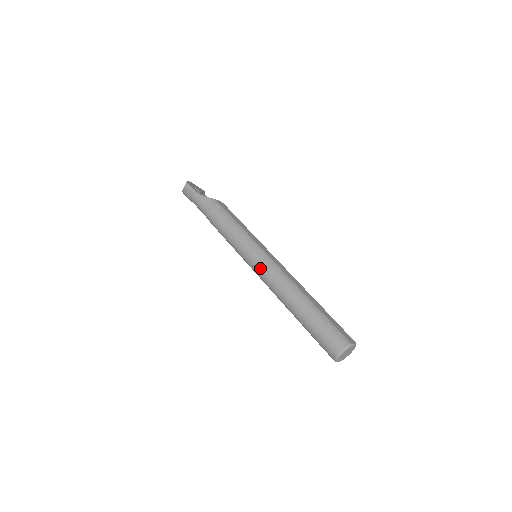
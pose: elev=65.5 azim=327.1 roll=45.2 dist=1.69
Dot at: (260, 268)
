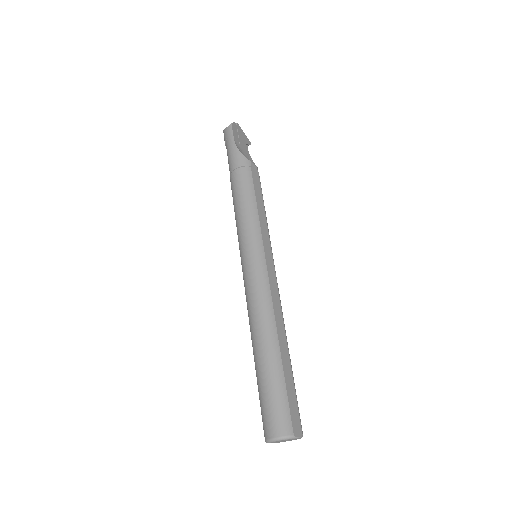
Dot at: (248, 275)
